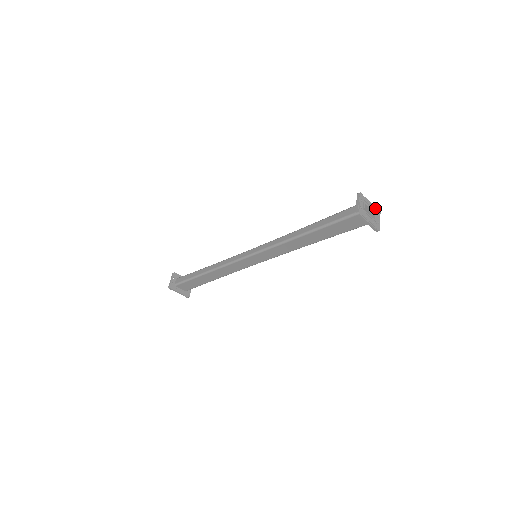
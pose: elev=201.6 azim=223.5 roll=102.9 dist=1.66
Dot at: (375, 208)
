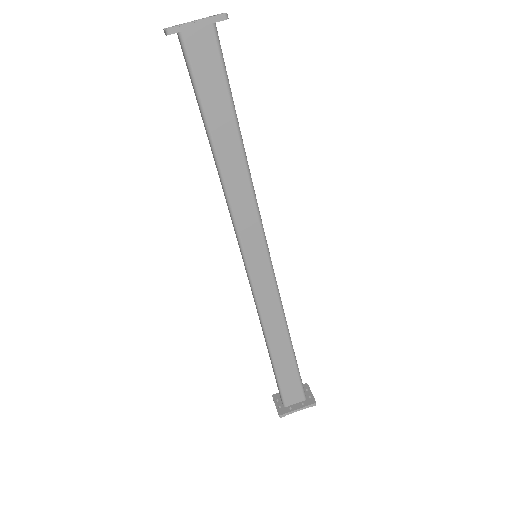
Dot at: occluded
